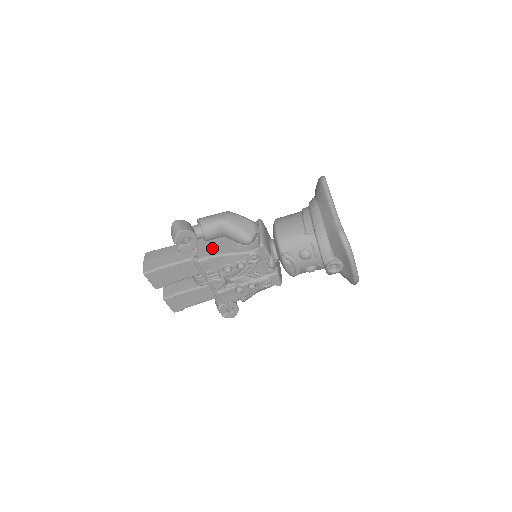
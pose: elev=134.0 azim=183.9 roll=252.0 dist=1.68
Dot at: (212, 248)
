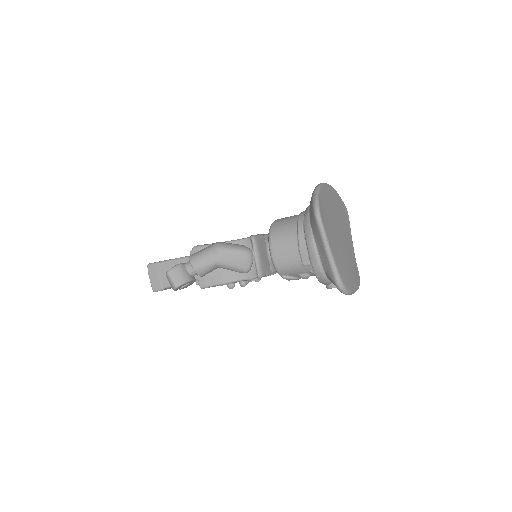
Dot at: (211, 275)
